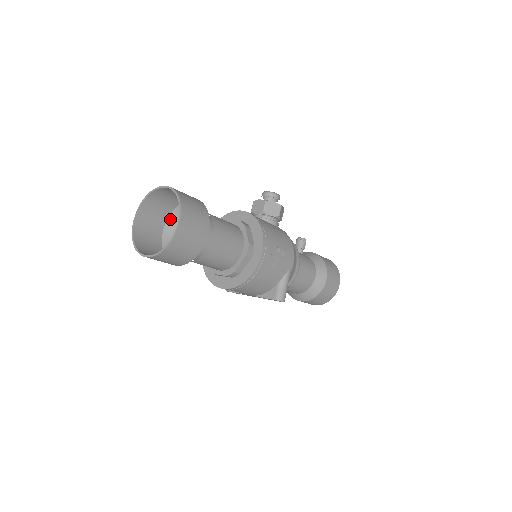
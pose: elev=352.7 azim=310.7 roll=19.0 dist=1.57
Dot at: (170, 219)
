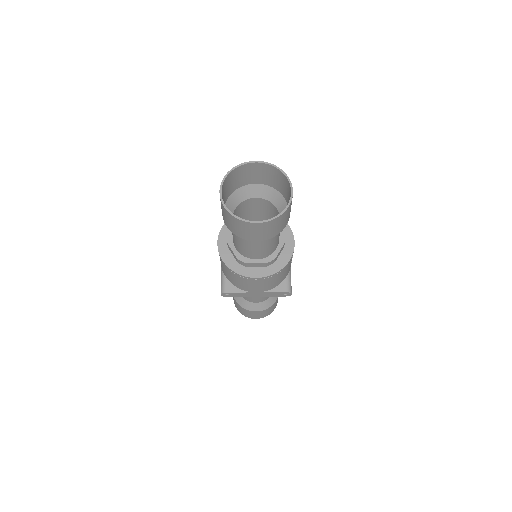
Dot at: (228, 201)
